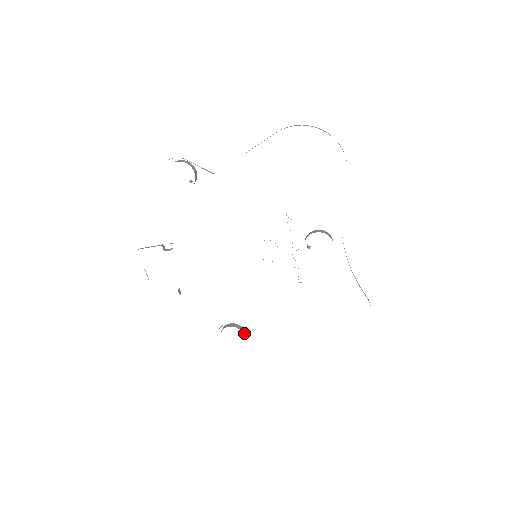
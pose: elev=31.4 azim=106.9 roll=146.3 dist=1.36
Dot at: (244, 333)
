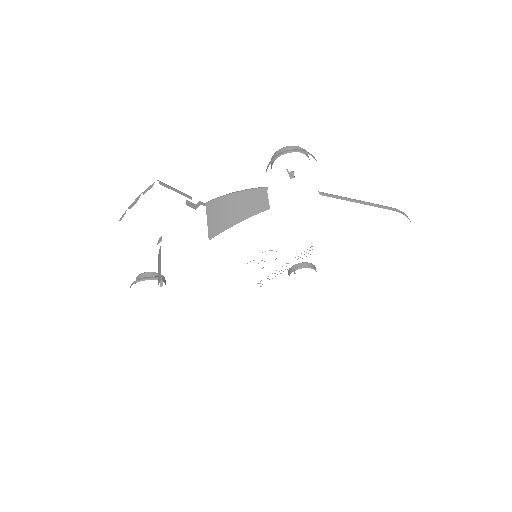
Dot at: occluded
